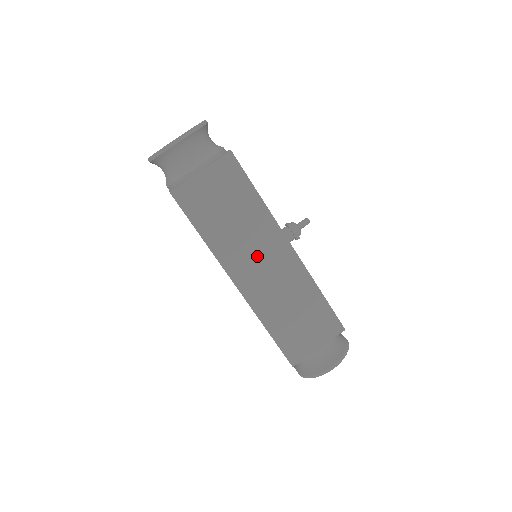
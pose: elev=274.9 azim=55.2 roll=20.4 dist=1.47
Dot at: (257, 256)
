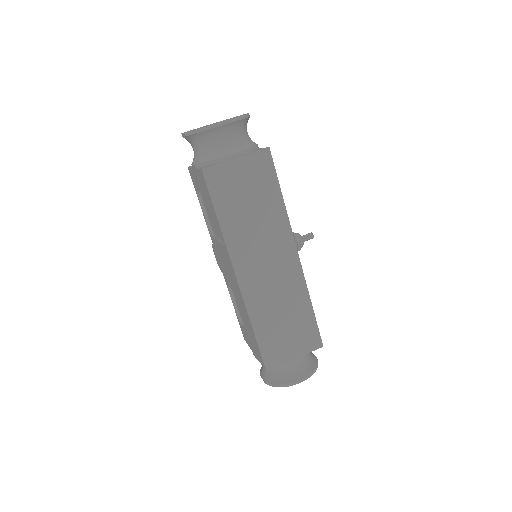
Dot at: (264, 254)
